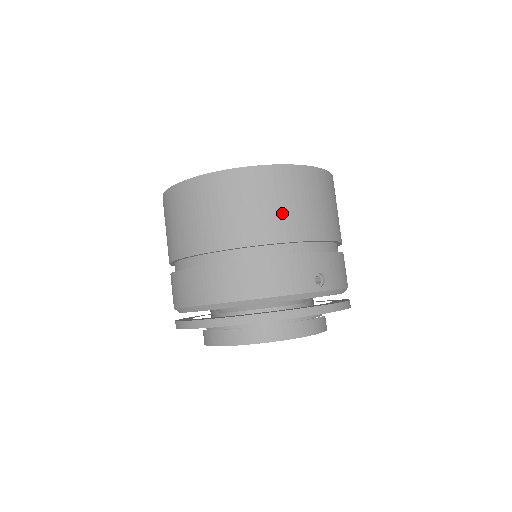
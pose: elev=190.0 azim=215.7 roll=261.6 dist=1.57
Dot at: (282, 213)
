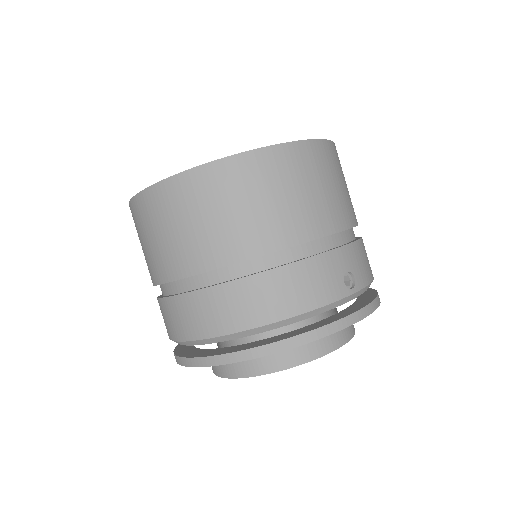
Dot at: (293, 206)
